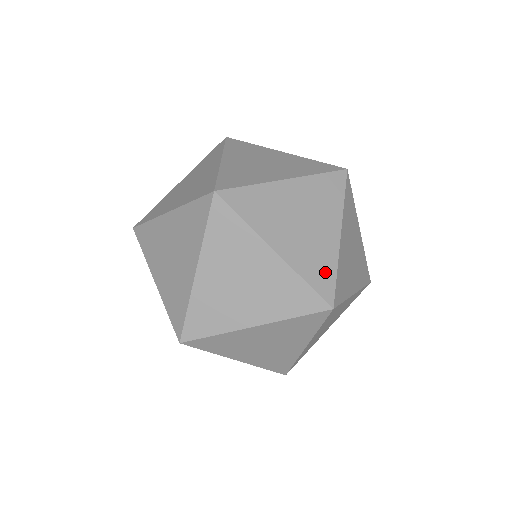
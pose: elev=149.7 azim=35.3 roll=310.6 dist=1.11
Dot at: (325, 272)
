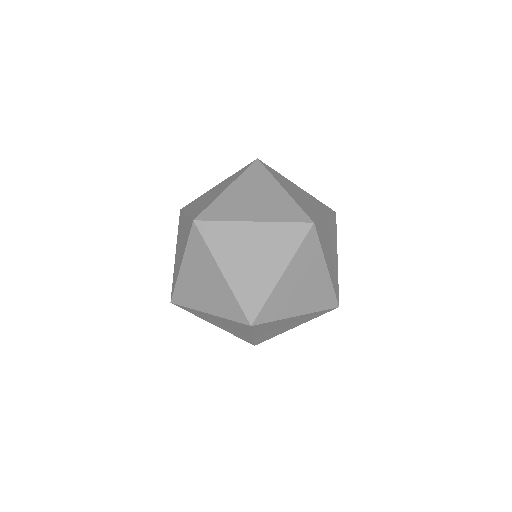
Dot at: (292, 210)
